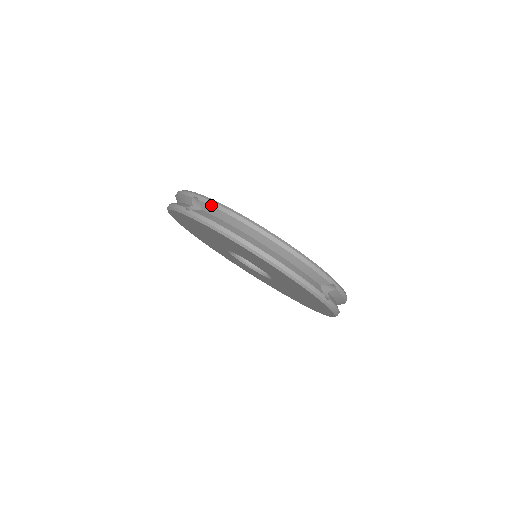
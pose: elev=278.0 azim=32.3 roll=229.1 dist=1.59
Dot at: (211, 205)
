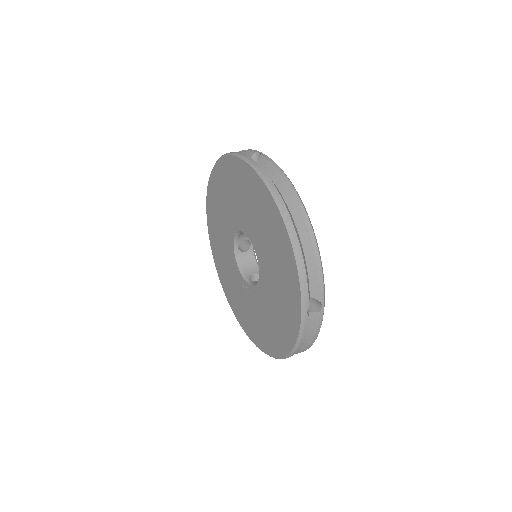
Dot at: occluded
